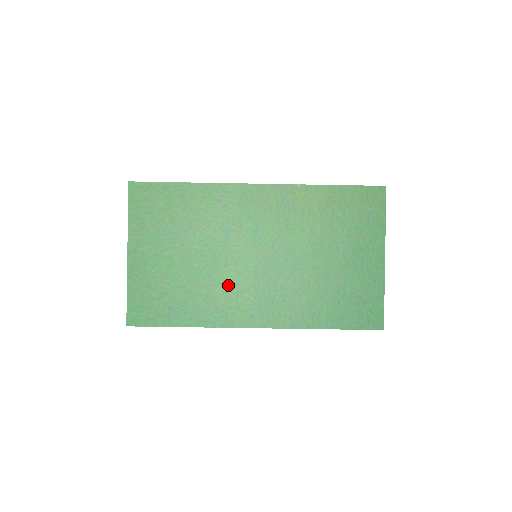
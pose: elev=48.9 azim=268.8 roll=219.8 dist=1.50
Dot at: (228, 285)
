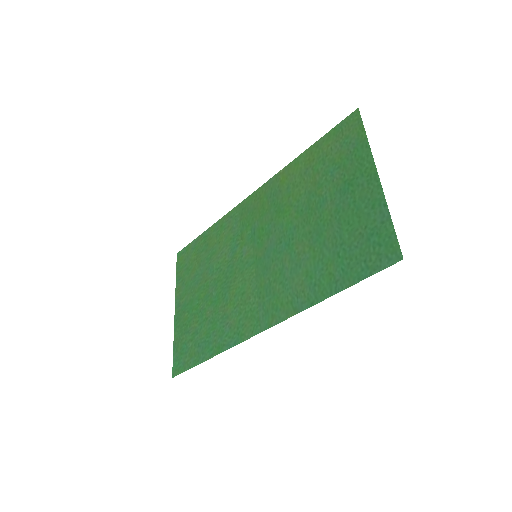
Dot at: (237, 298)
